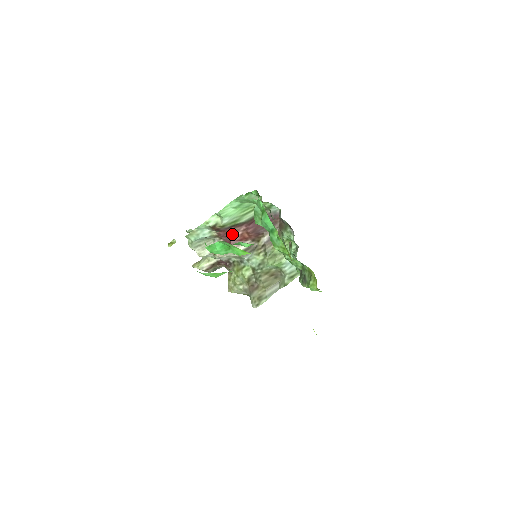
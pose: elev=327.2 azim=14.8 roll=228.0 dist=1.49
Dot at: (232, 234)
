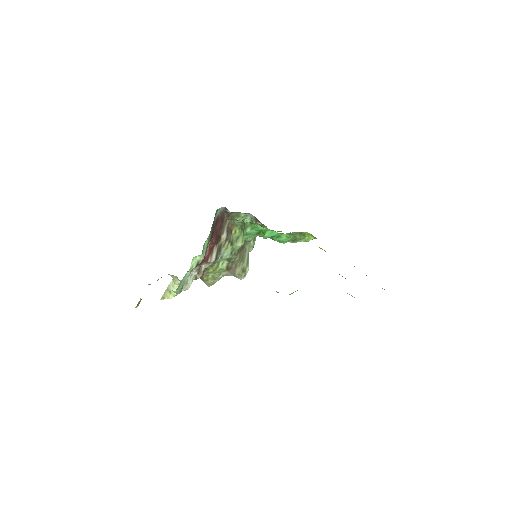
Dot at: occluded
